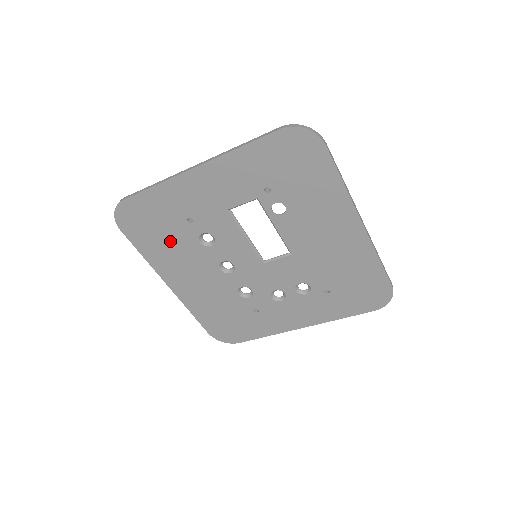
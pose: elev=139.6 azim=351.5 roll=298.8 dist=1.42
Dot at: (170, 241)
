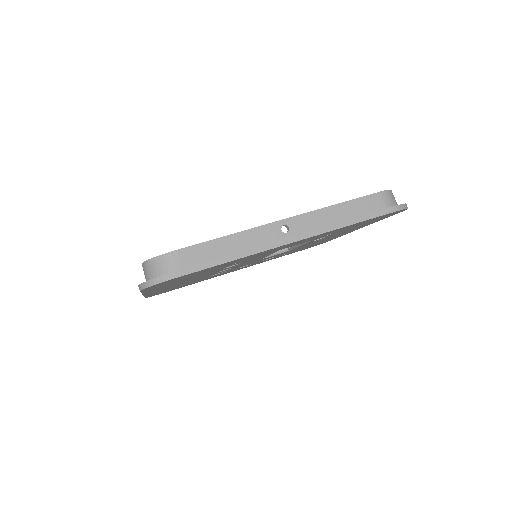
Dot at: (191, 277)
